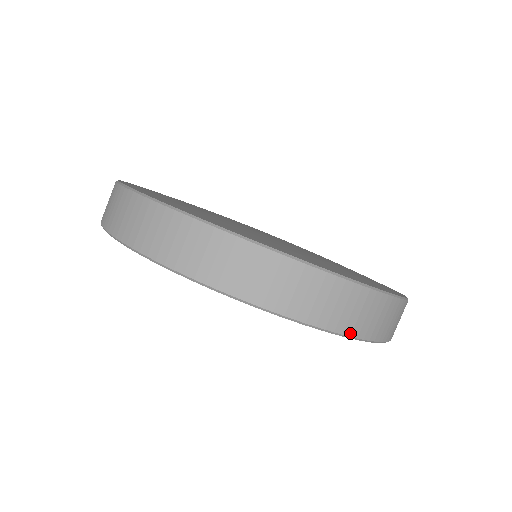
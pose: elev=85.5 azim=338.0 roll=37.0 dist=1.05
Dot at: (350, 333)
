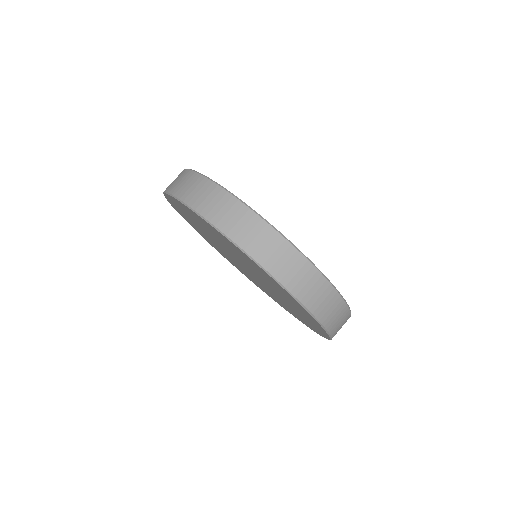
Dot at: (323, 322)
